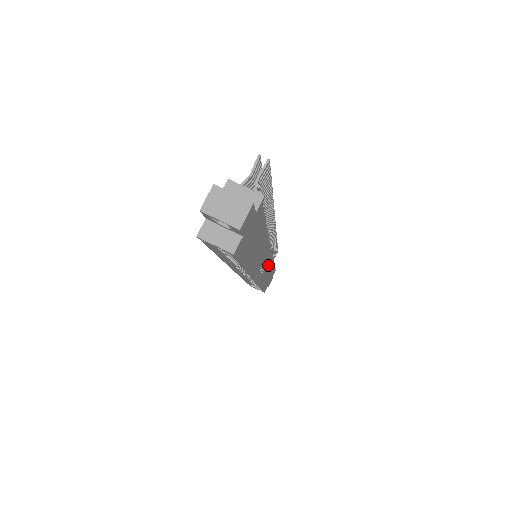
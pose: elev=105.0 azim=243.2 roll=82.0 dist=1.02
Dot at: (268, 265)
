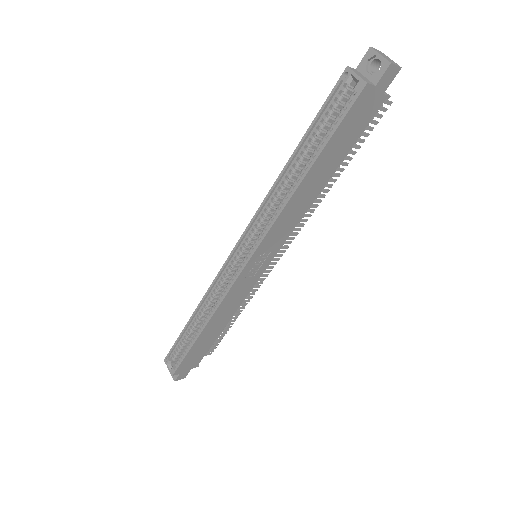
Dot at: (243, 292)
